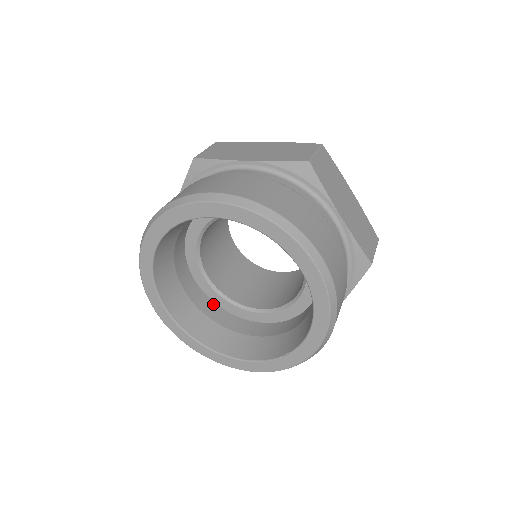
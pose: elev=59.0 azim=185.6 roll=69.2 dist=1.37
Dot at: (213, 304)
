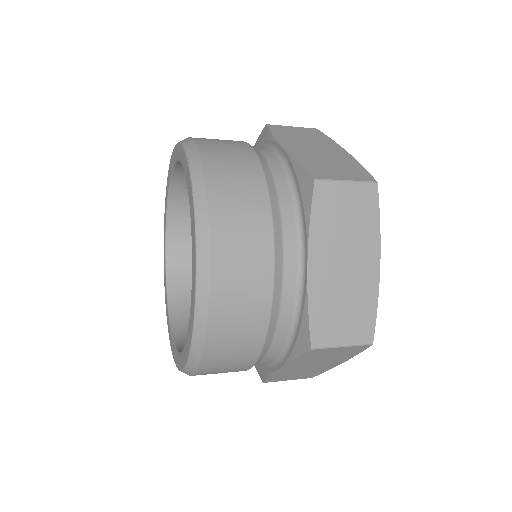
Dot at: occluded
